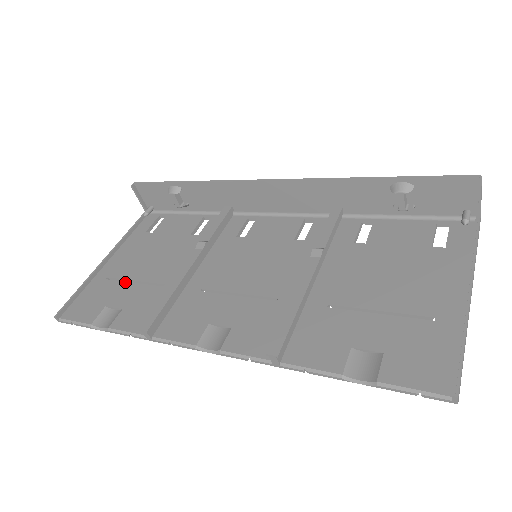
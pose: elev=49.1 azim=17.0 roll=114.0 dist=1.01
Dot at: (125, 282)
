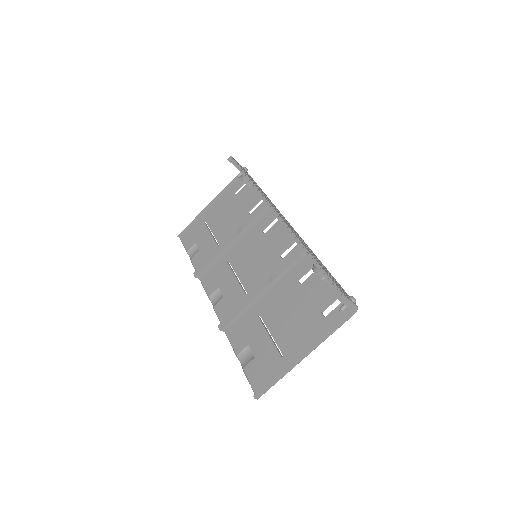
Dot at: (208, 230)
